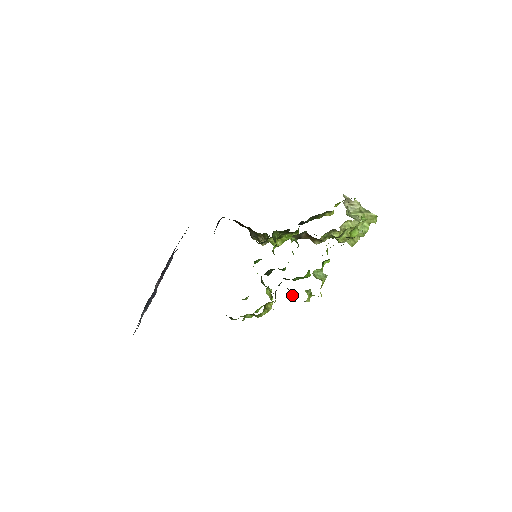
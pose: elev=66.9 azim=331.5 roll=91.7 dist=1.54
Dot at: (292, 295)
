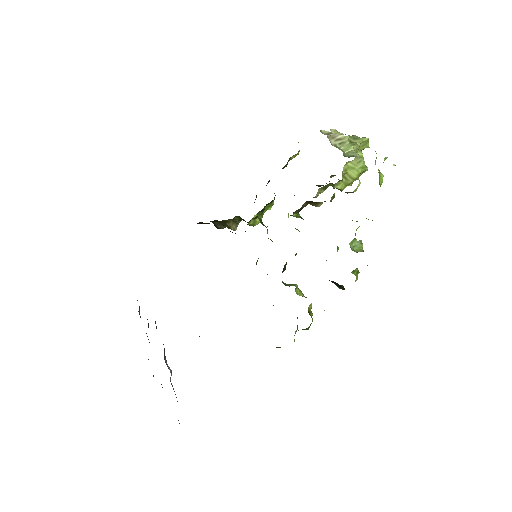
Dot at: (339, 285)
